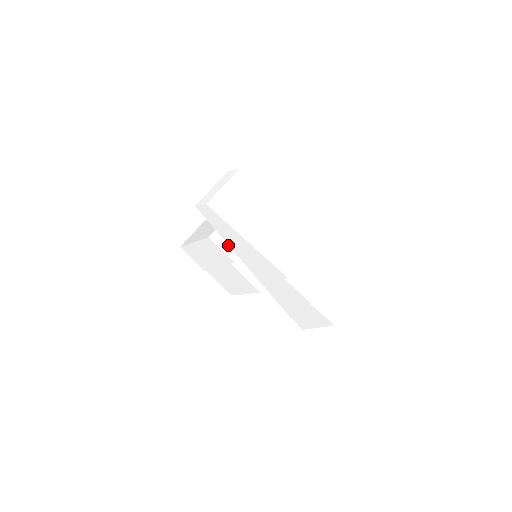
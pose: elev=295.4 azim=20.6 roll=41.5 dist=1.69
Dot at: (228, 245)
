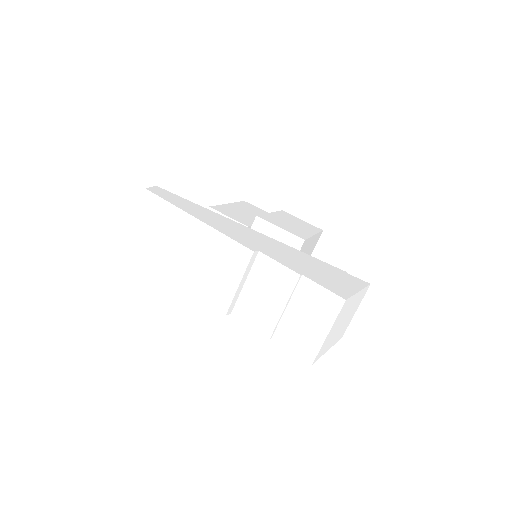
Dot at: occluded
